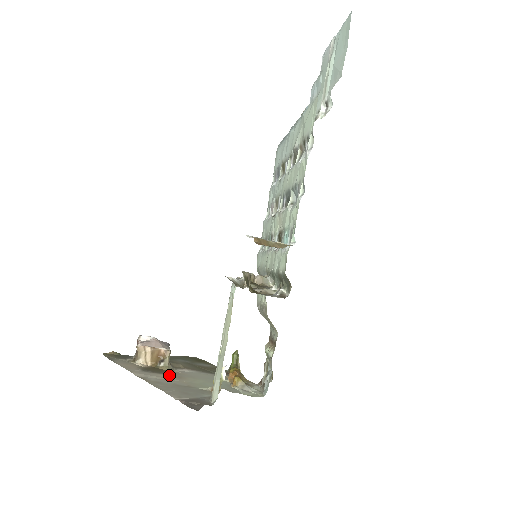
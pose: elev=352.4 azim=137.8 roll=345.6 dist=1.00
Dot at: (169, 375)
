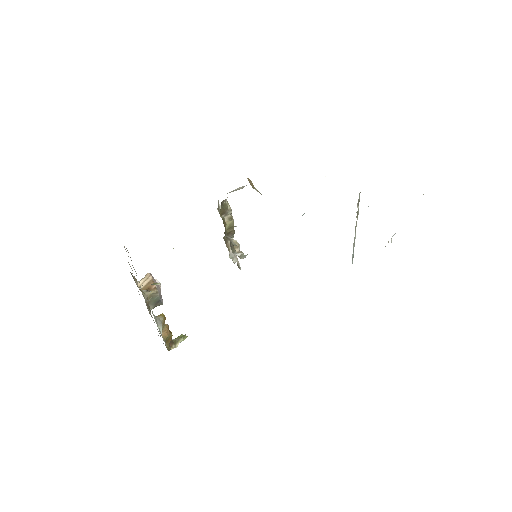
Dot at: occluded
